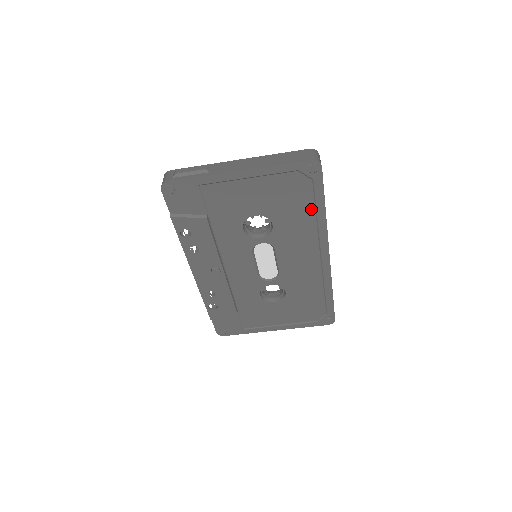
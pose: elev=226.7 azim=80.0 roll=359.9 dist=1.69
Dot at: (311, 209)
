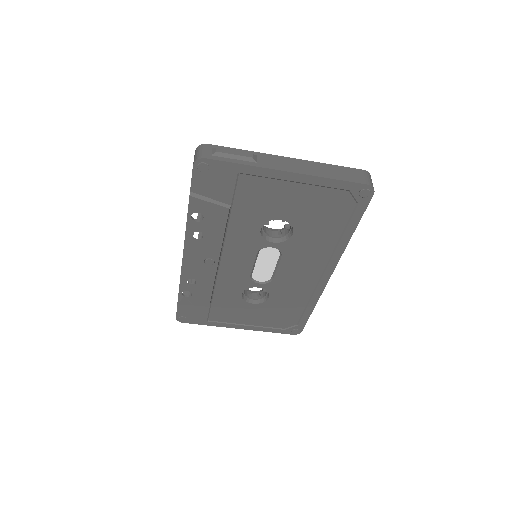
Dot at: (339, 230)
